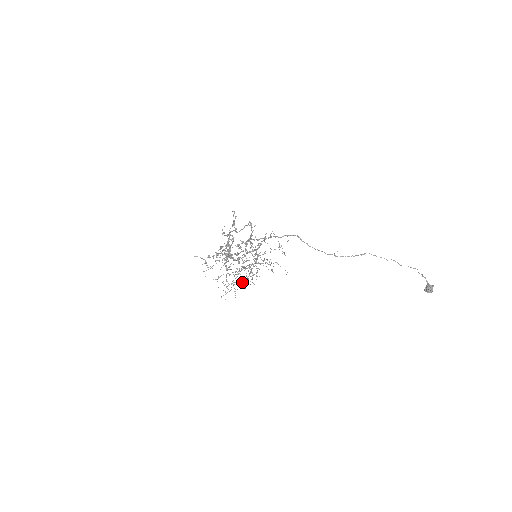
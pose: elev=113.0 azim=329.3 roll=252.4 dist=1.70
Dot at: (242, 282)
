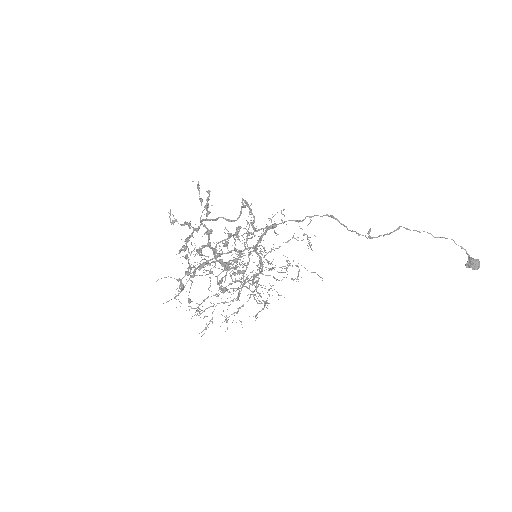
Dot at: (230, 301)
